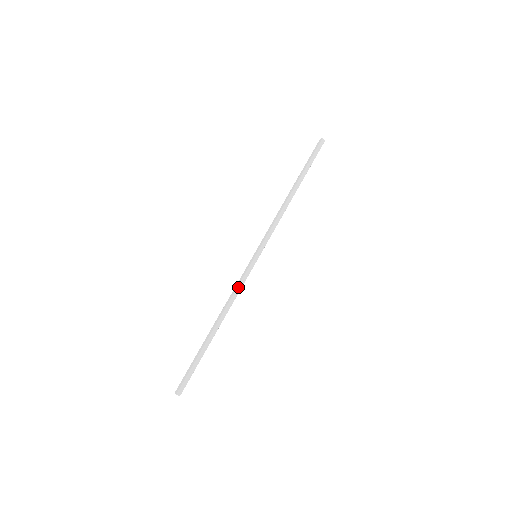
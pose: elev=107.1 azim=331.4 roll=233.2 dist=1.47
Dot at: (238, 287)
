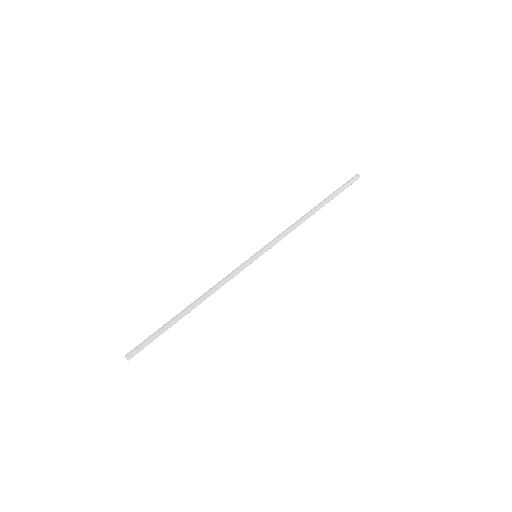
Dot at: (227, 278)
